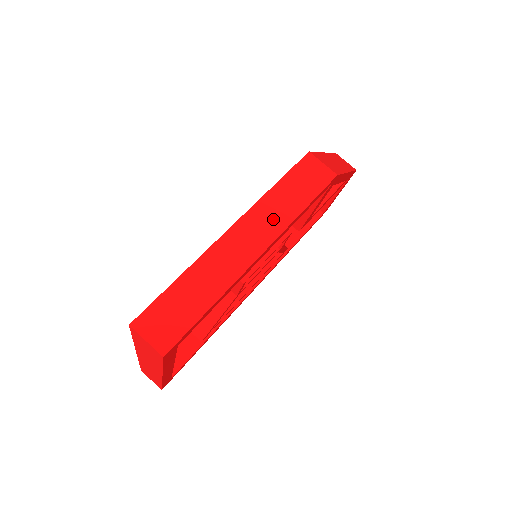
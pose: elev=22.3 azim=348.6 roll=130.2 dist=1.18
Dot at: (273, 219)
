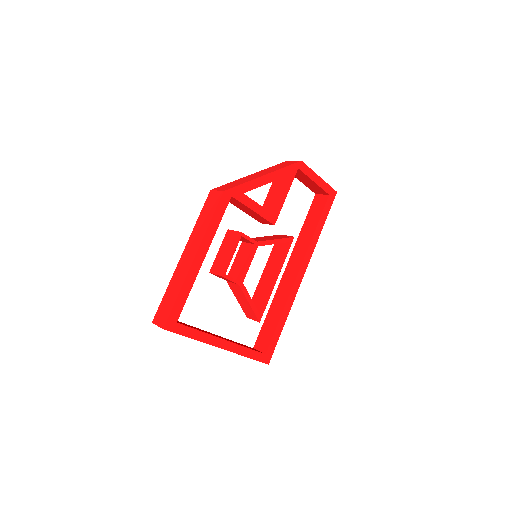
Dot at: (198, 237)
